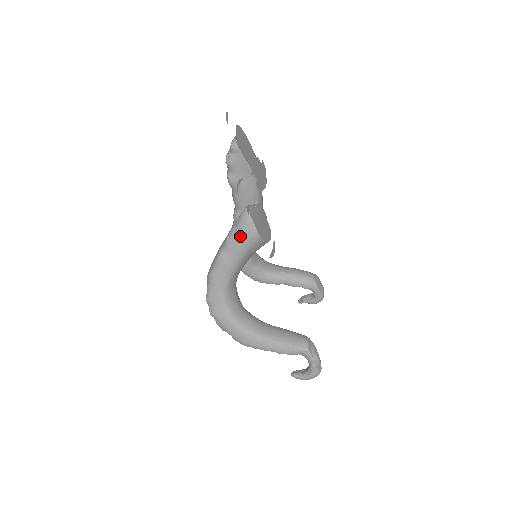
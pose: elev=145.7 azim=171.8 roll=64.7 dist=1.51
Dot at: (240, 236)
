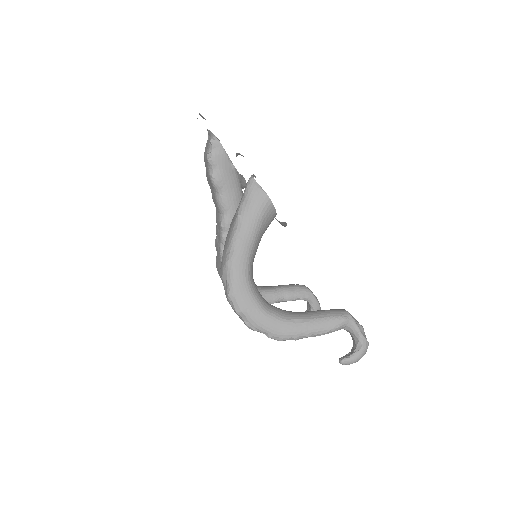
Dot at: (252, 206)
